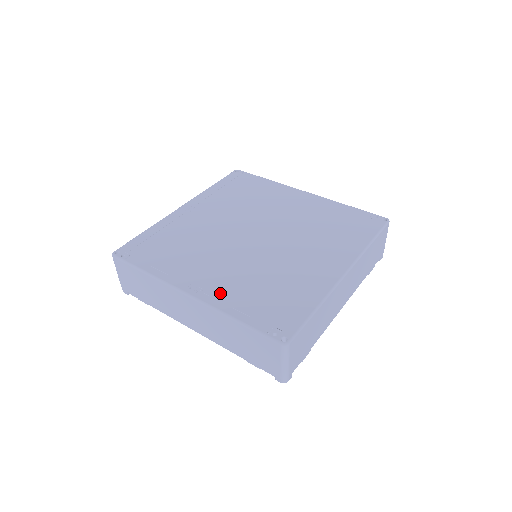
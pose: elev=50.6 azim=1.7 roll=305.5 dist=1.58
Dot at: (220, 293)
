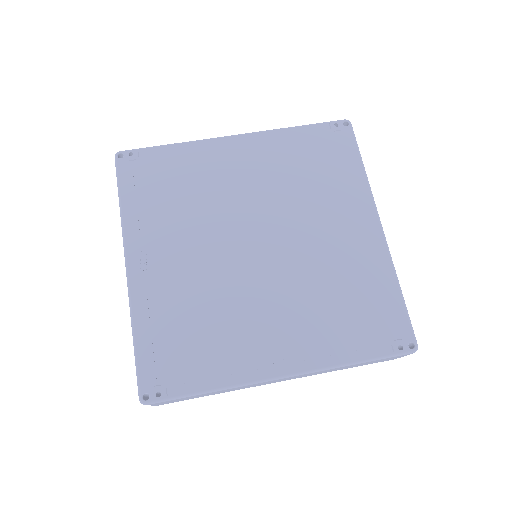
Dot at: (310, 348)
